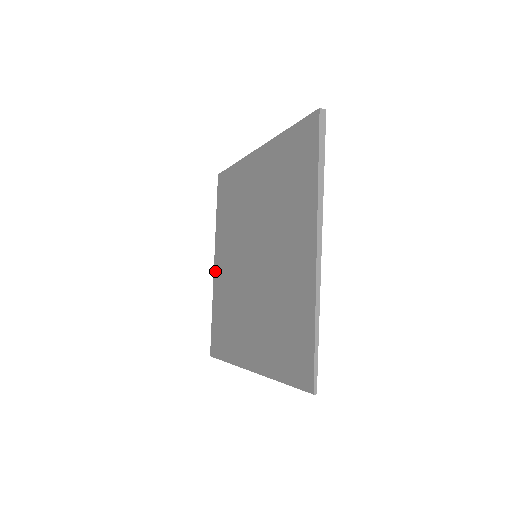
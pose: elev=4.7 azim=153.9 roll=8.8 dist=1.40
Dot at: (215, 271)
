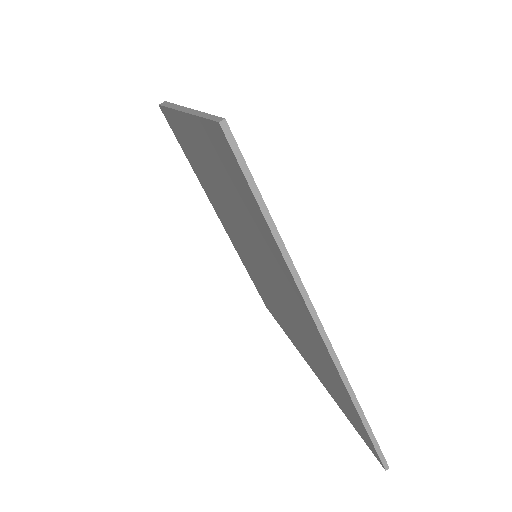
Dot at: occluded
